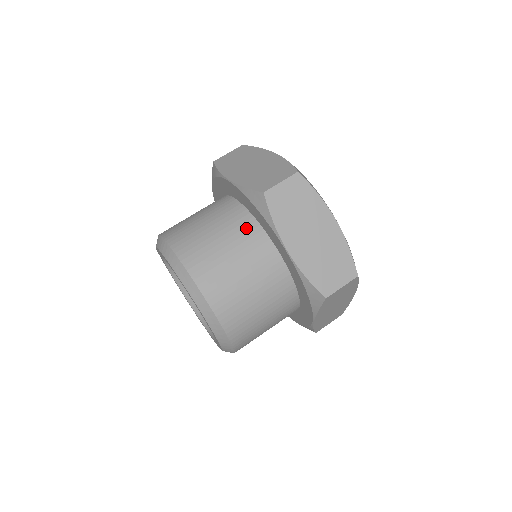
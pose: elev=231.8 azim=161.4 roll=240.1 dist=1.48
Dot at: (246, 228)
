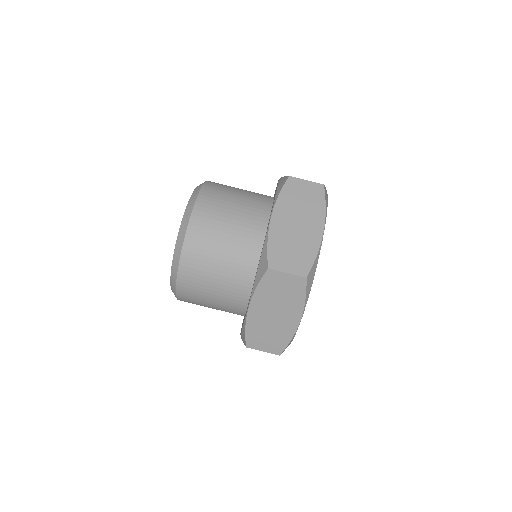
Dot at: (246, 261)
